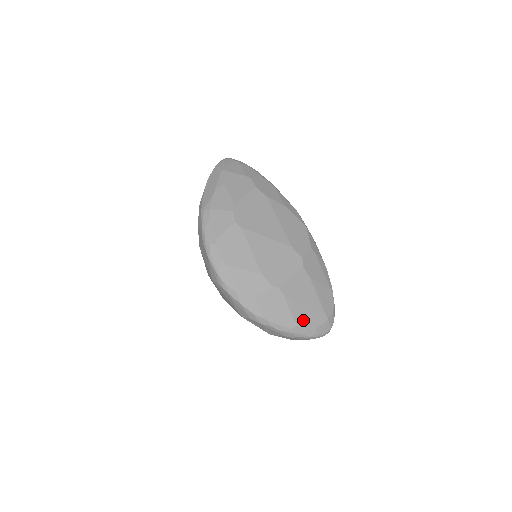
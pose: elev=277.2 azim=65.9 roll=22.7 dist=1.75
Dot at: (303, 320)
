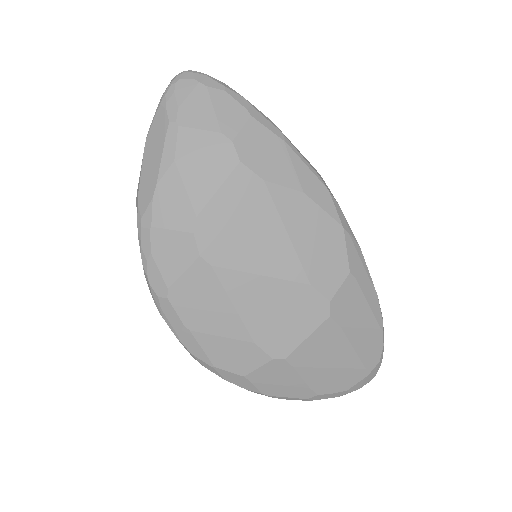
Dot at: (327, 386)
